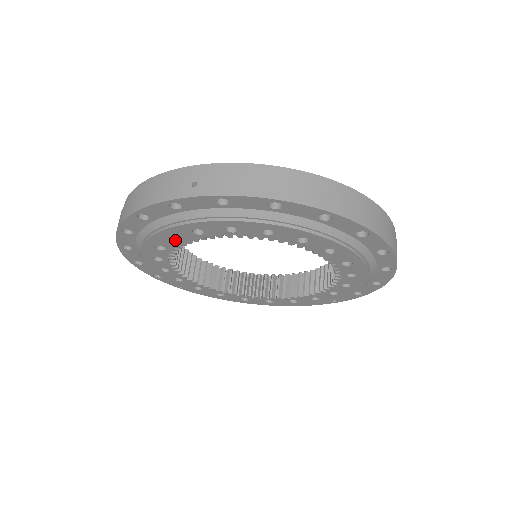
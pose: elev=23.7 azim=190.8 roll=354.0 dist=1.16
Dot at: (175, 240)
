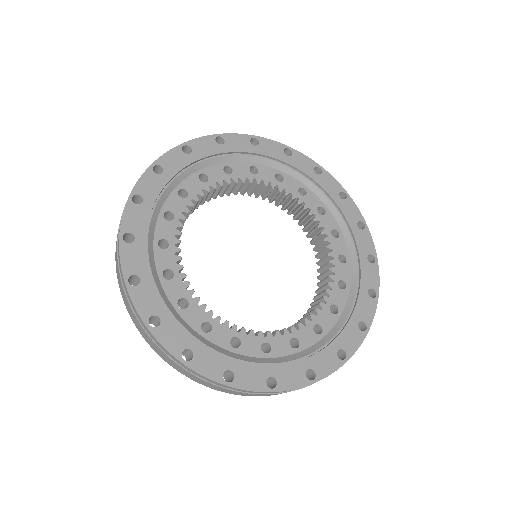
Dot at: occluded
